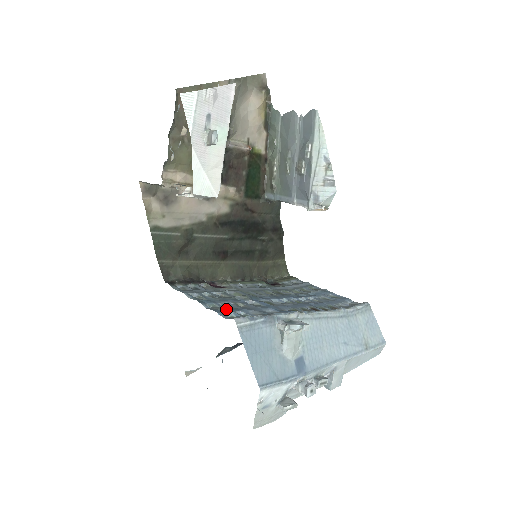
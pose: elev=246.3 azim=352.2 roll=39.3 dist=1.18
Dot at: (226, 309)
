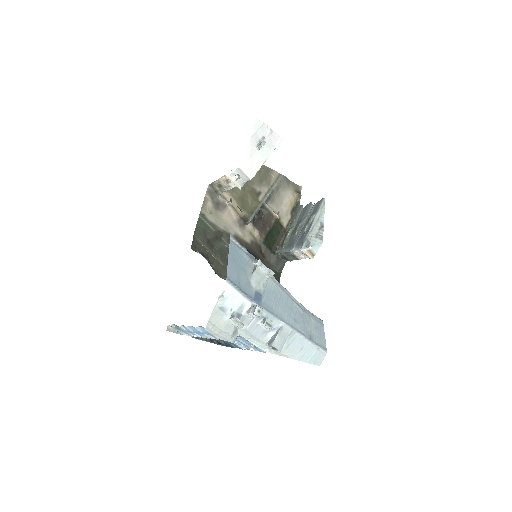
Dot at: occluded
